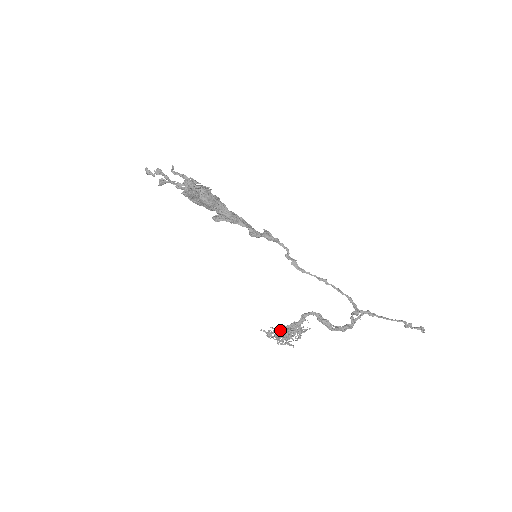
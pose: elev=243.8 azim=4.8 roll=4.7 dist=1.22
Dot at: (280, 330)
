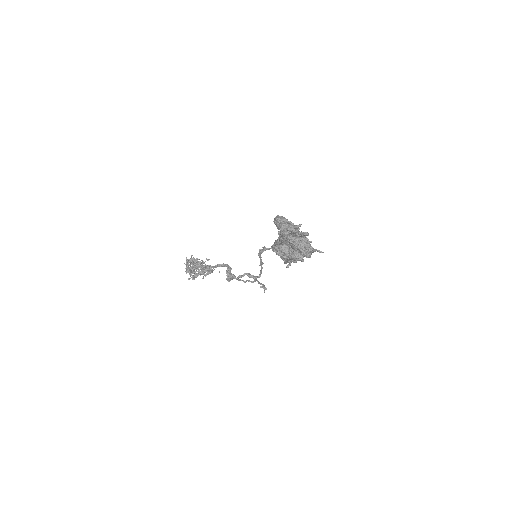
Dot at: (197, 267)
